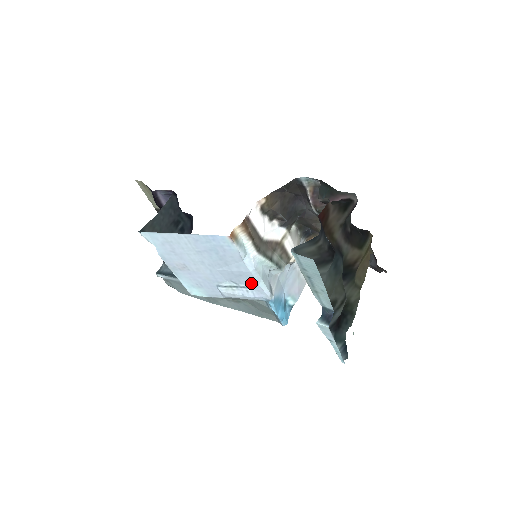
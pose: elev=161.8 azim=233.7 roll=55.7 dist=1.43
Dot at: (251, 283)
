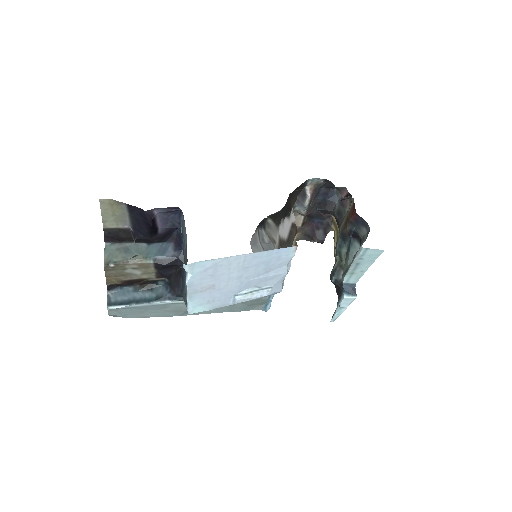
Dot at: (277, 282)
